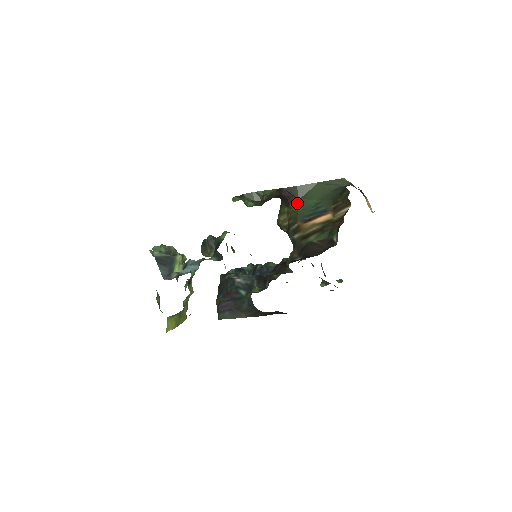
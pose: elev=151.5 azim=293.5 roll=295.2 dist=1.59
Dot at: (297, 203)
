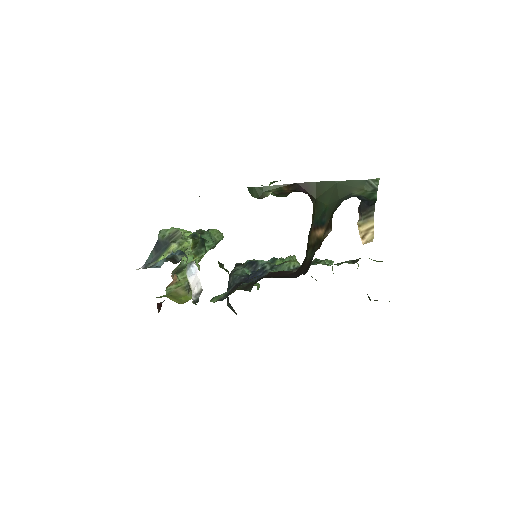
Dot at: (315, 202)
